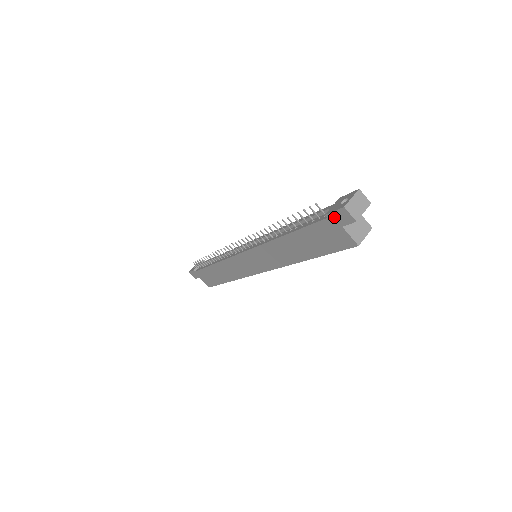
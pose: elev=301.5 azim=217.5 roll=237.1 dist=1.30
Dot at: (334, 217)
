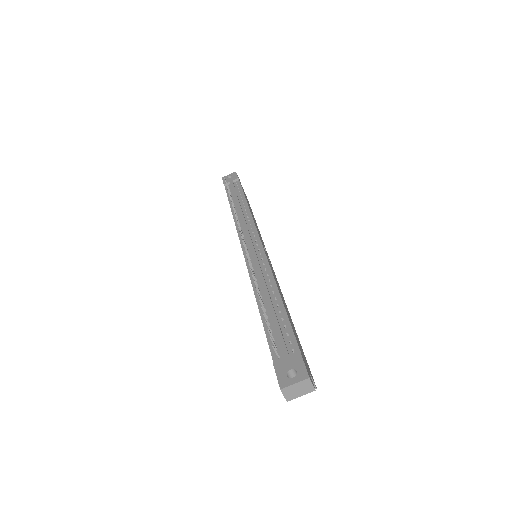
Dot at: (277, 375)
